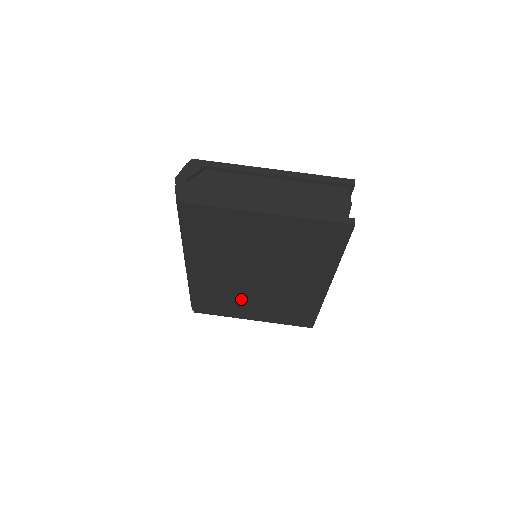
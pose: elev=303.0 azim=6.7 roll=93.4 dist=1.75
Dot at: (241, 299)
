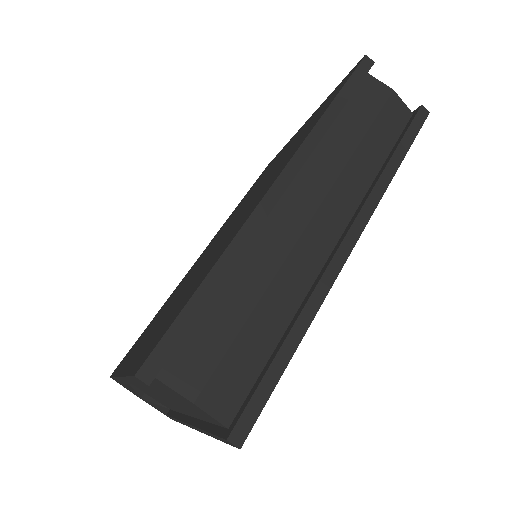
Dot at: occluded
